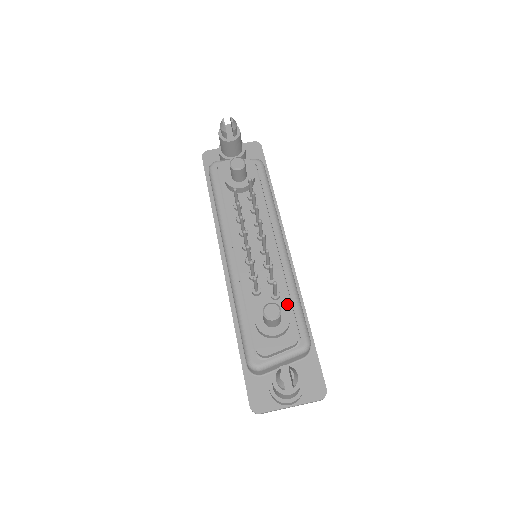
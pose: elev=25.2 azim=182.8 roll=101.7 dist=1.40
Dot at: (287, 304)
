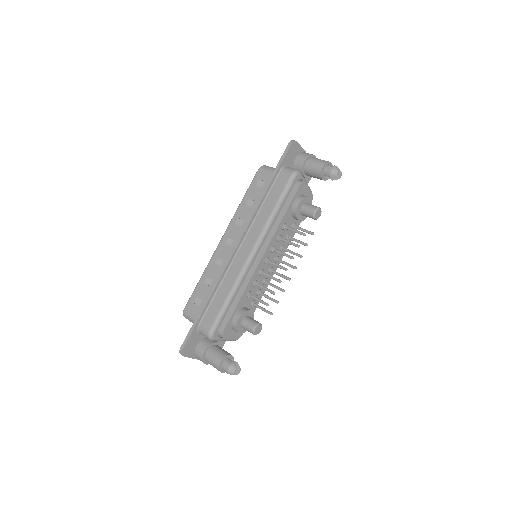
Dot at: occluded
